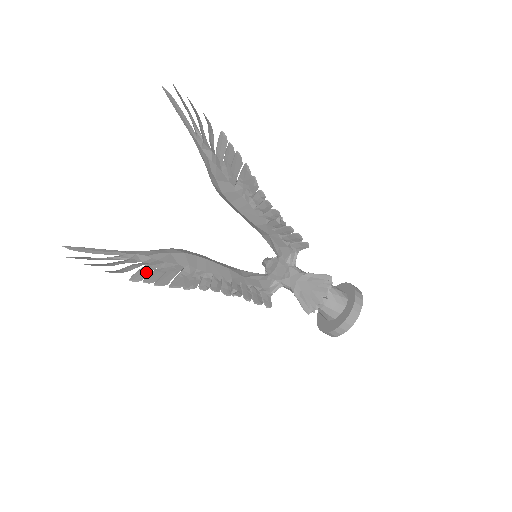
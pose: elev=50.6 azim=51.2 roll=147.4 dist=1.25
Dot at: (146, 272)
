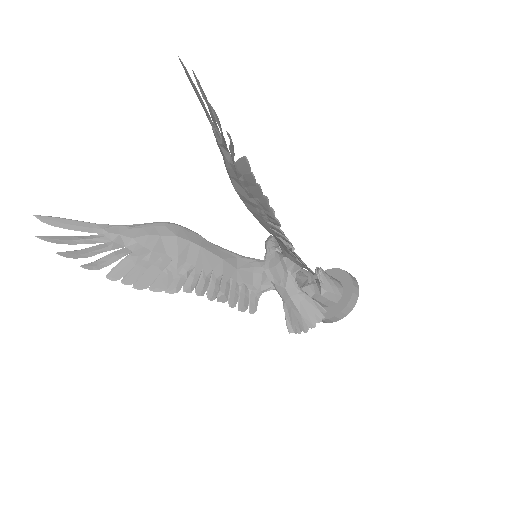
Dot at: (127, 267)
